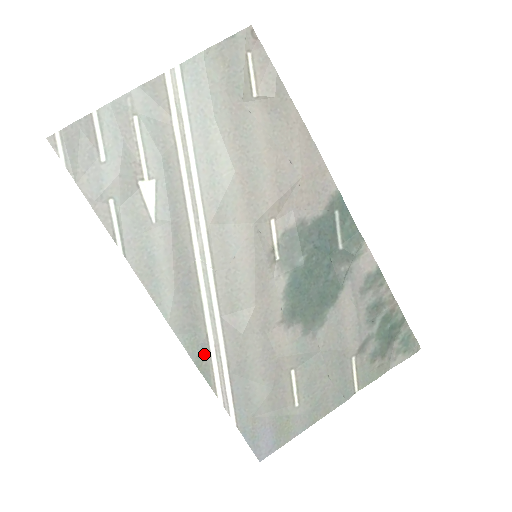
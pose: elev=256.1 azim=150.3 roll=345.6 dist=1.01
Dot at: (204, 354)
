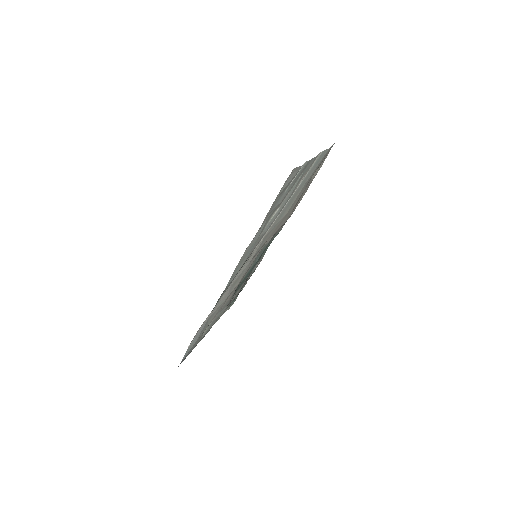
Dot at: occluded
